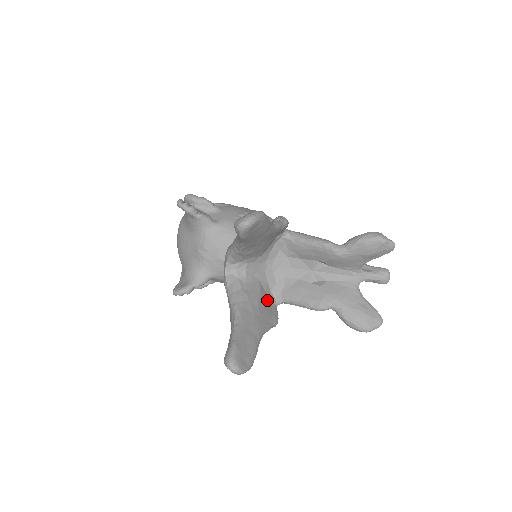
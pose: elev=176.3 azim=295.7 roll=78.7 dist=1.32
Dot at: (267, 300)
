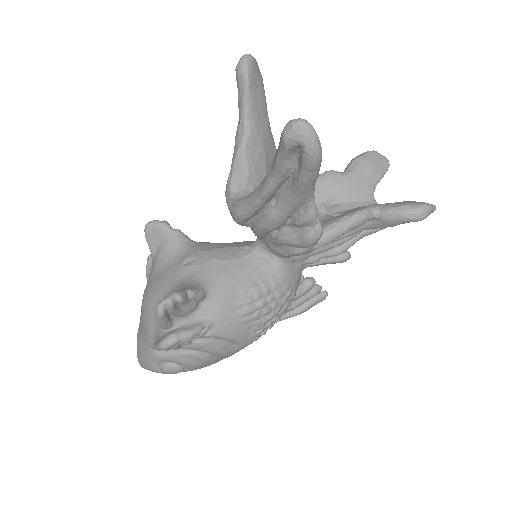
Dot at: occluded
